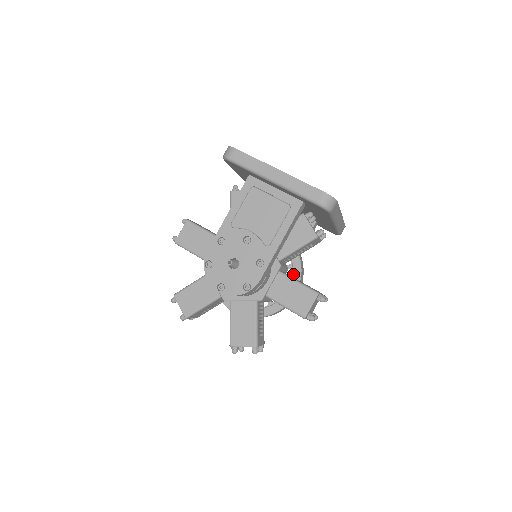
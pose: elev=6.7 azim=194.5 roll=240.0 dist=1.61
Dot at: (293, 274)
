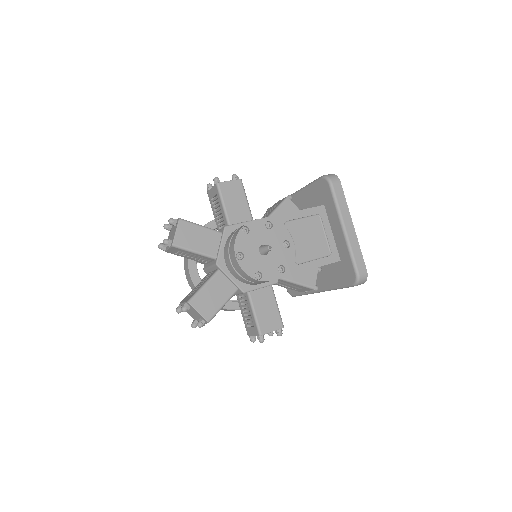
Dot at: occluded
